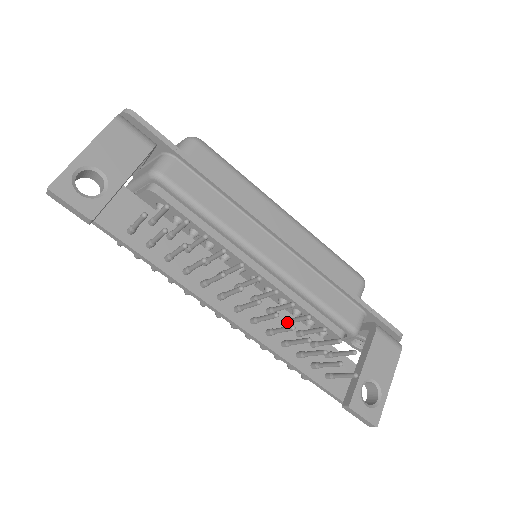
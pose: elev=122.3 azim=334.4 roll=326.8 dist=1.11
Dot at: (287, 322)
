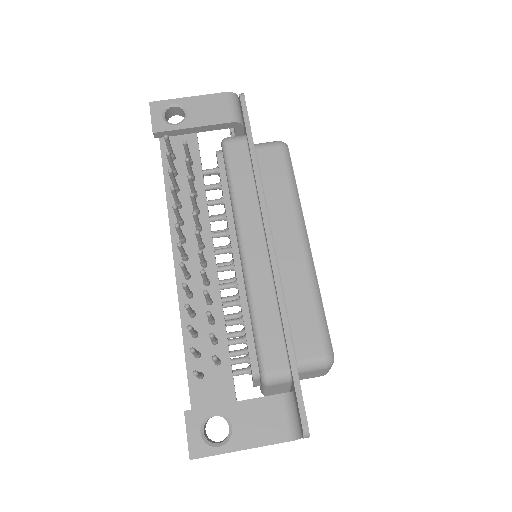
Dot at: occluded
